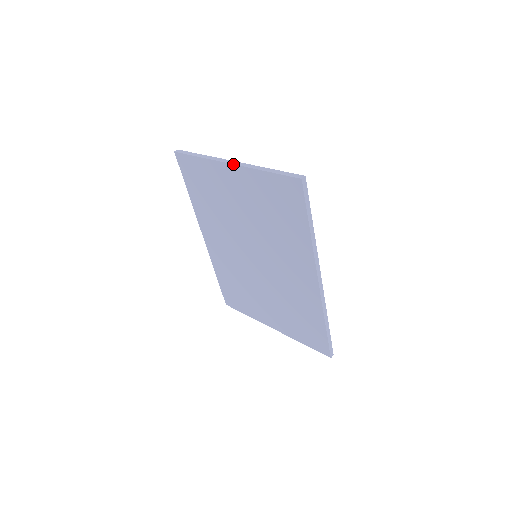
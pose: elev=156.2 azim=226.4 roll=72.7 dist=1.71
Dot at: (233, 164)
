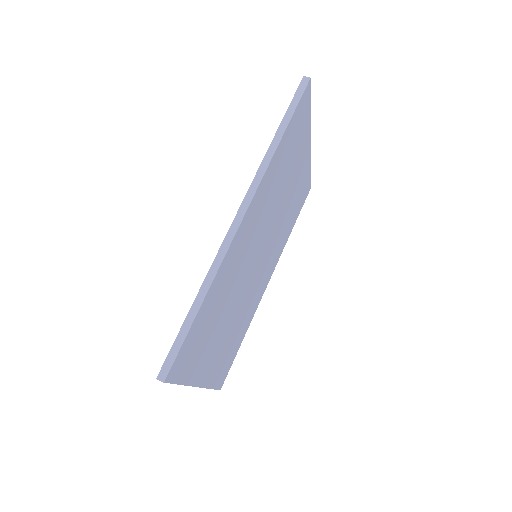
Dot at: occluded
